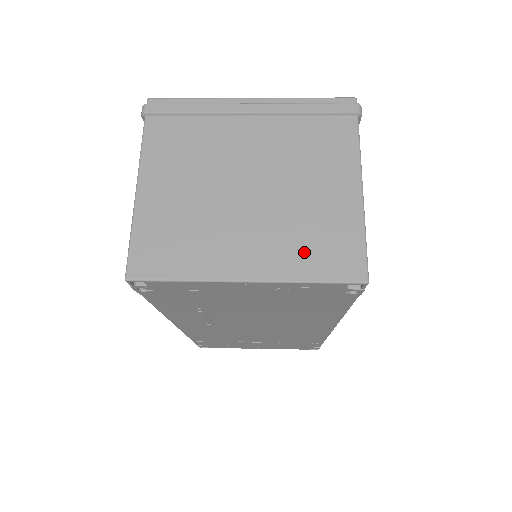
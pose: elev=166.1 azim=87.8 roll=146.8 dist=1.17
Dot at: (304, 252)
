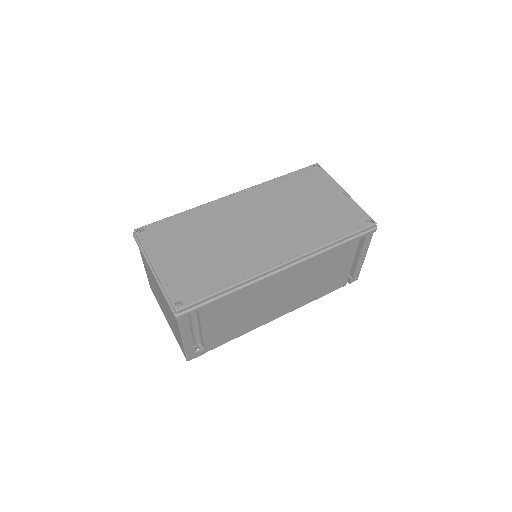
Dot at: (175, 334)
